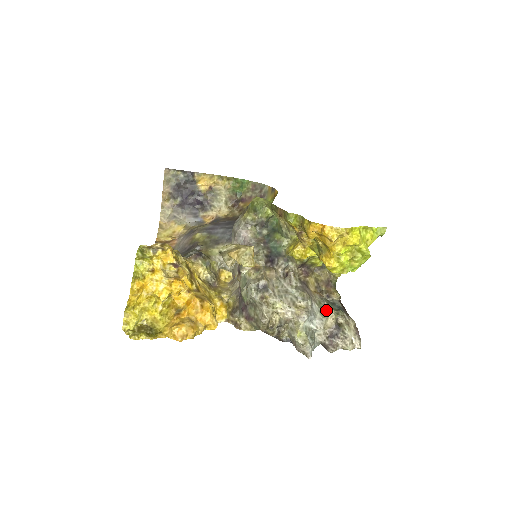
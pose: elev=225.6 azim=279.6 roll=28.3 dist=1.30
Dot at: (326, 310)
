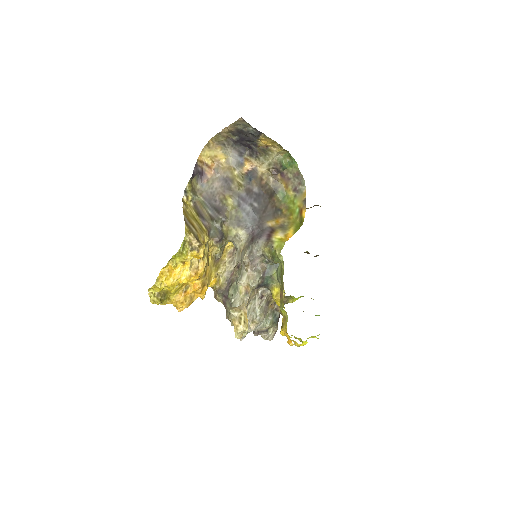
Dot at: (268, 324)
